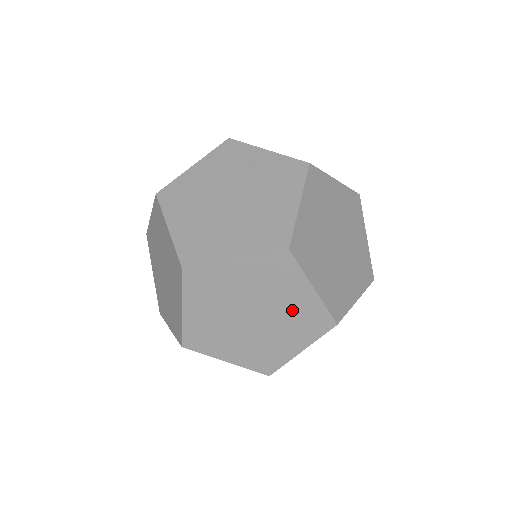
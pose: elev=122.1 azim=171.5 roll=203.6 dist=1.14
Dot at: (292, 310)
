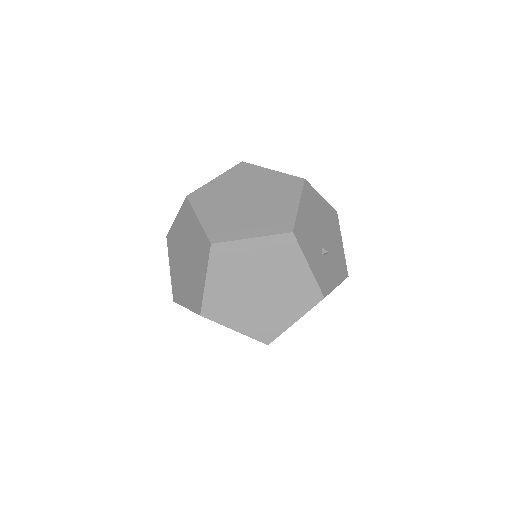
Dot at: (195, 243)
